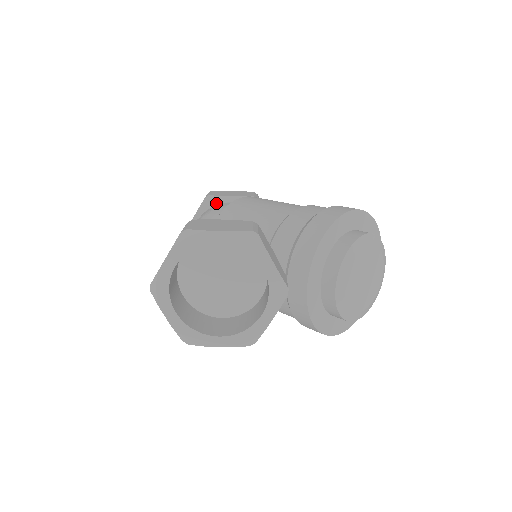
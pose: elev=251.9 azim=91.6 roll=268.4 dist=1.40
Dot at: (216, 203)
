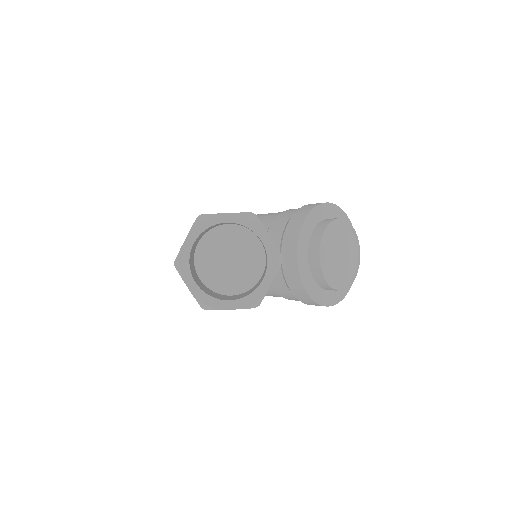
Dot at: occluded
